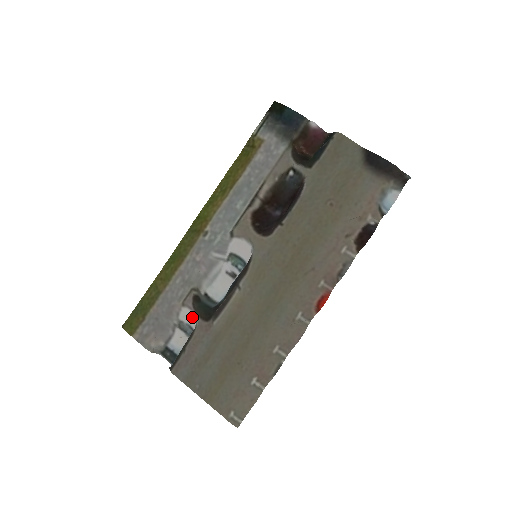
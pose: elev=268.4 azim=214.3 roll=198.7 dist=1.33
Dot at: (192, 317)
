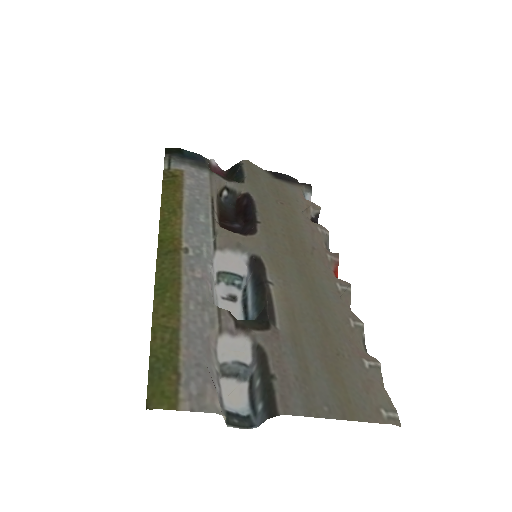
Dot at: (236, 348)
